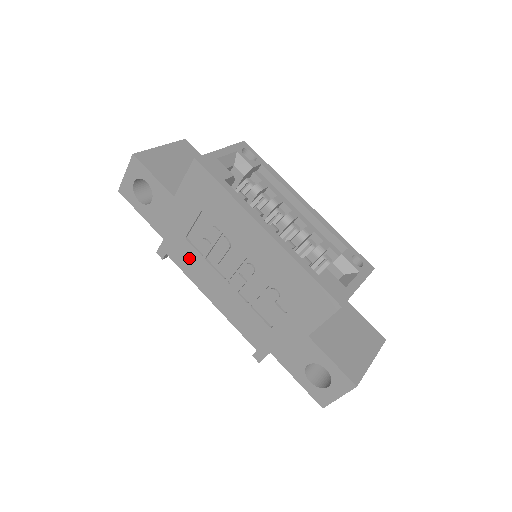
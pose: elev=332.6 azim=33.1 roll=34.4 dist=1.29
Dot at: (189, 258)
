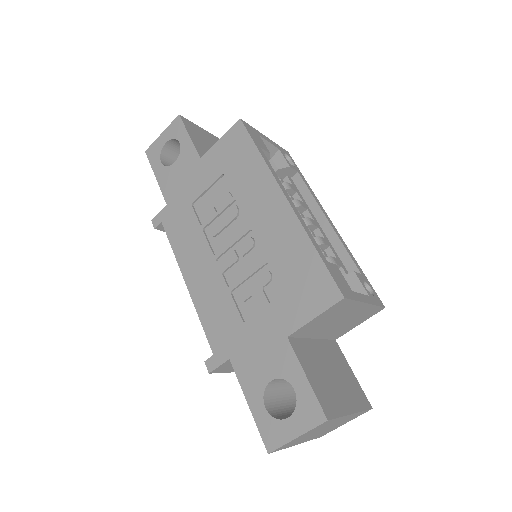
Dot at: (185, 228)
